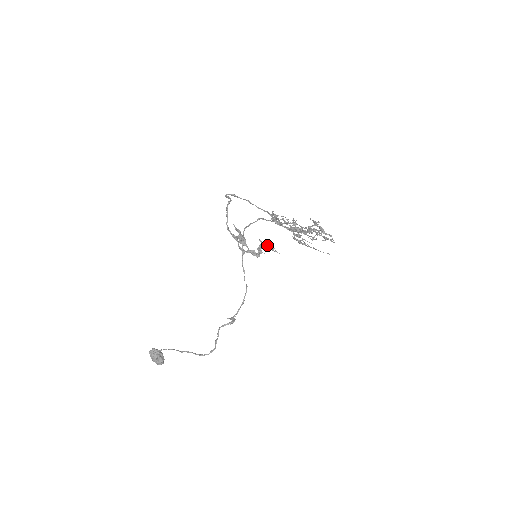
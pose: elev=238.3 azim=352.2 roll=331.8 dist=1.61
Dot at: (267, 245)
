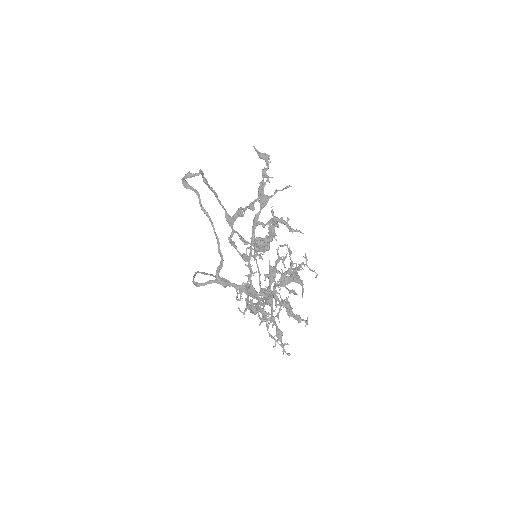
Dot at: occluded
